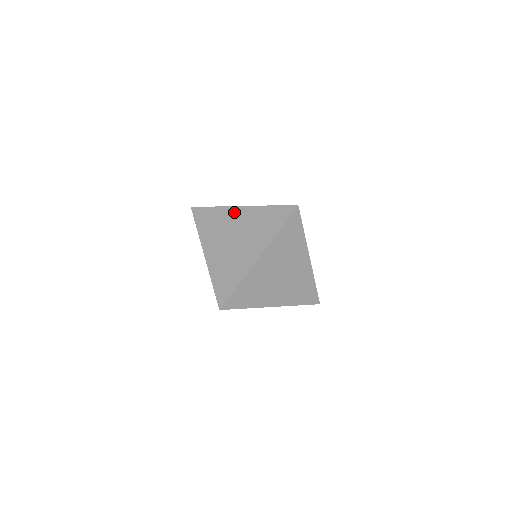
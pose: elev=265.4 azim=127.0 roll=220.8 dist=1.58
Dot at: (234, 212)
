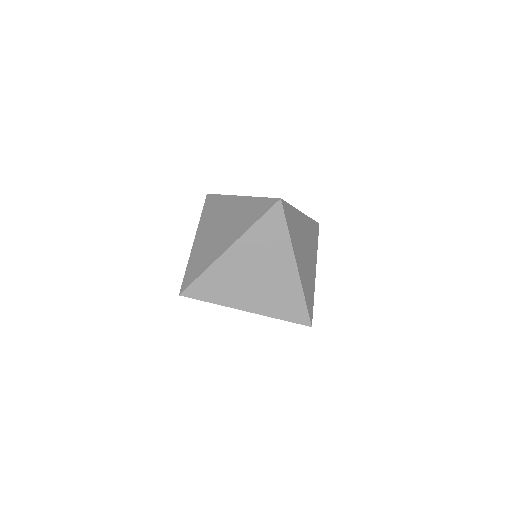
Dot at: occluded
